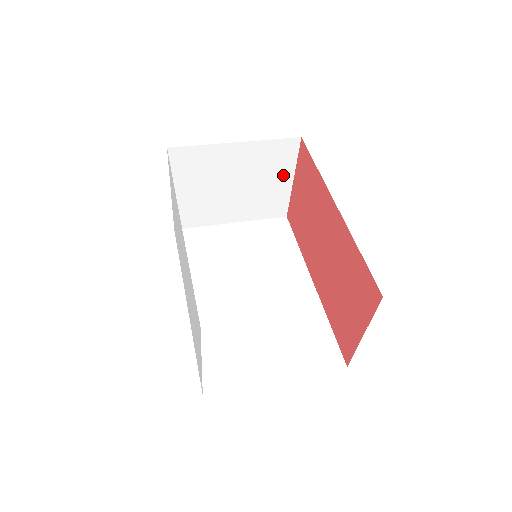
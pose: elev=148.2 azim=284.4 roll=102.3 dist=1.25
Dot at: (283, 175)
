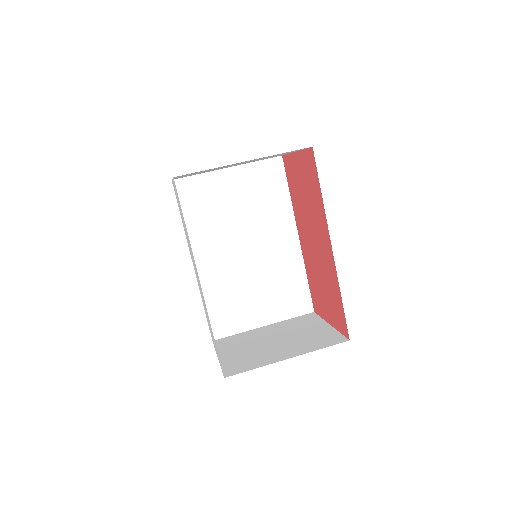
Dot at: (286, 153)
